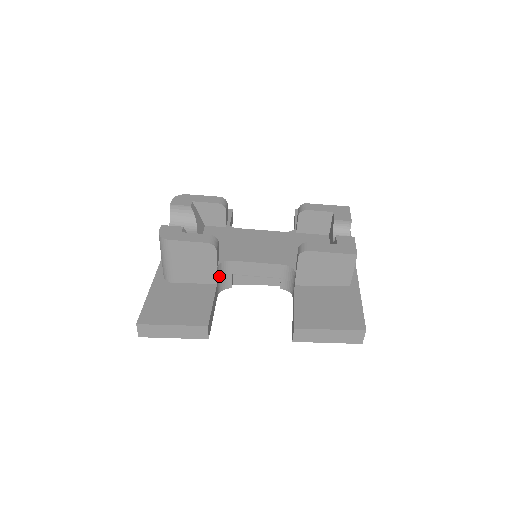
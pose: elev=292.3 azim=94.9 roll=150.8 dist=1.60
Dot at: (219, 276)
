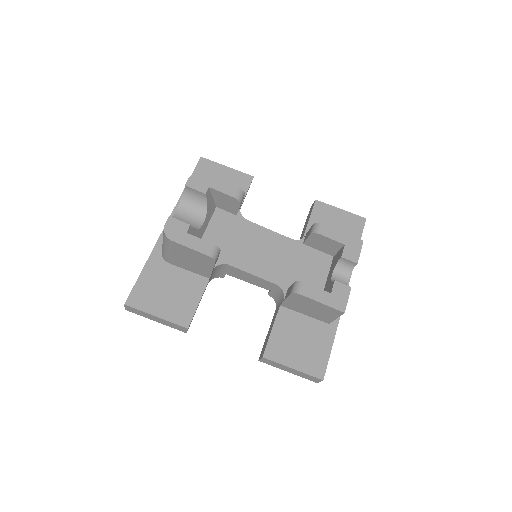
Dot at: (214, 272)
